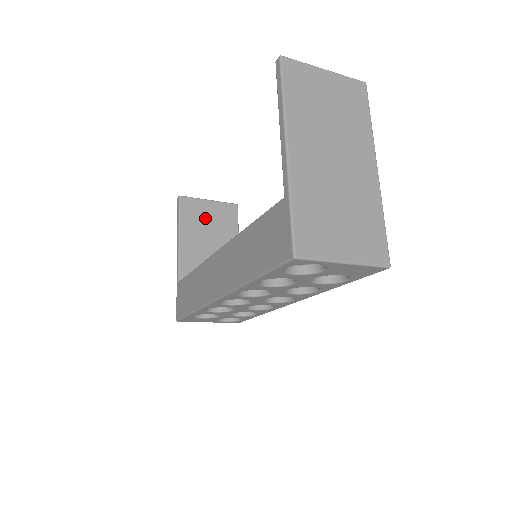
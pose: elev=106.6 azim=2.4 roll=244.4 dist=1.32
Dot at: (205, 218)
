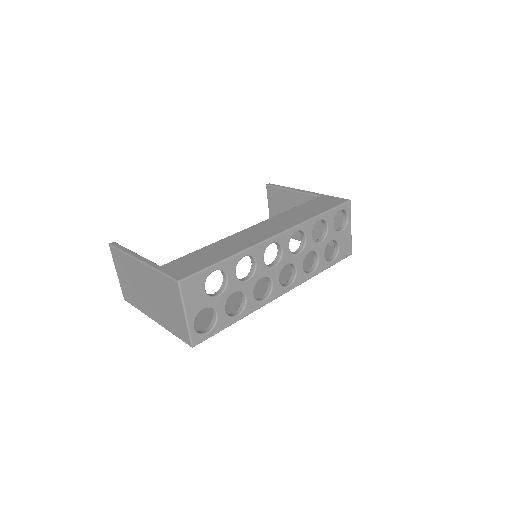
Dot at: occluded
